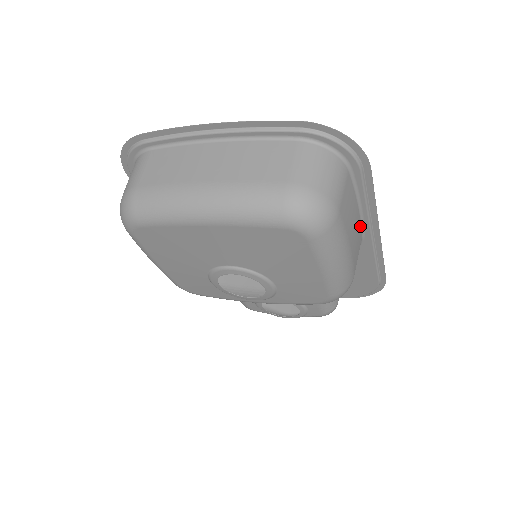
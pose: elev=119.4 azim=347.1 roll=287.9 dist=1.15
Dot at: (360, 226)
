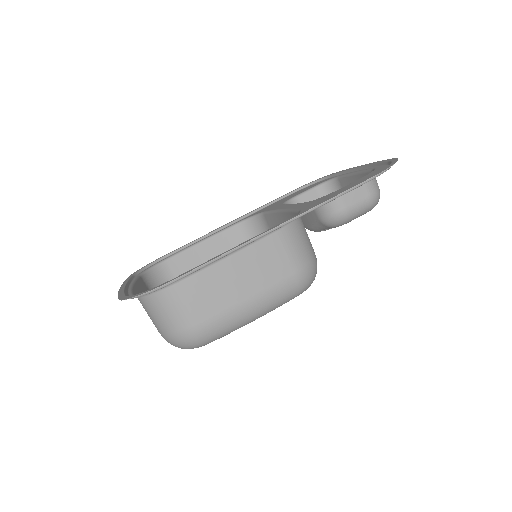
Dot at: (254, 245)
